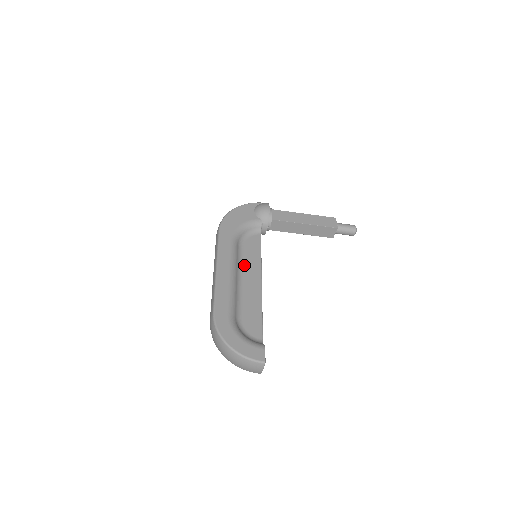
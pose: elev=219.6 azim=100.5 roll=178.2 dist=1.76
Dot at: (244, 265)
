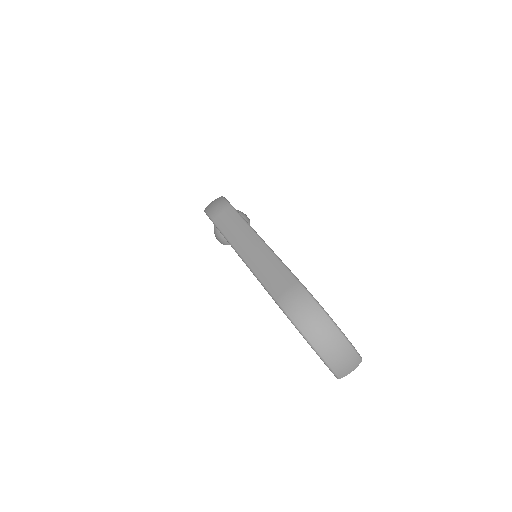
Dot at: occluded
